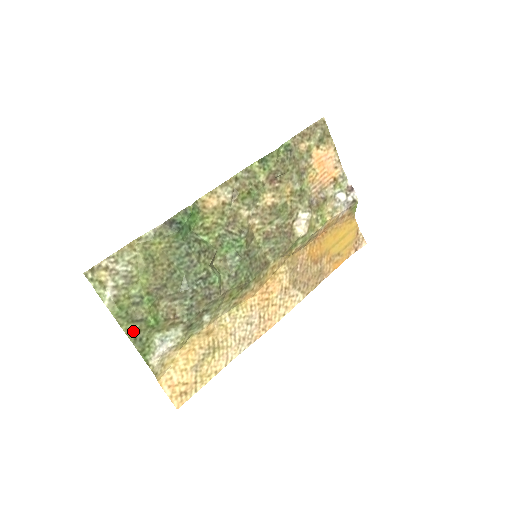
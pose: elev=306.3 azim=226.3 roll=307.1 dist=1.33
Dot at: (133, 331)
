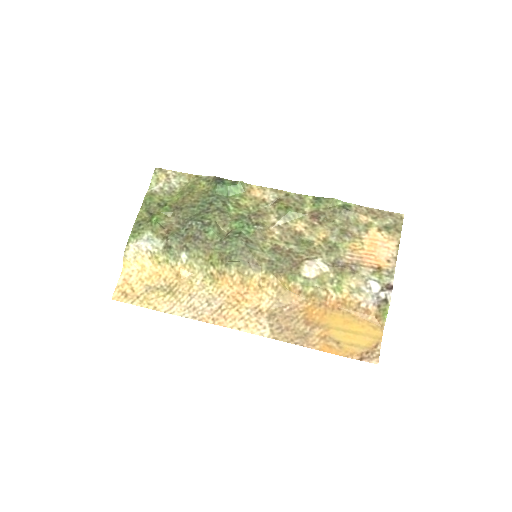
Dot at: (142, 217)
